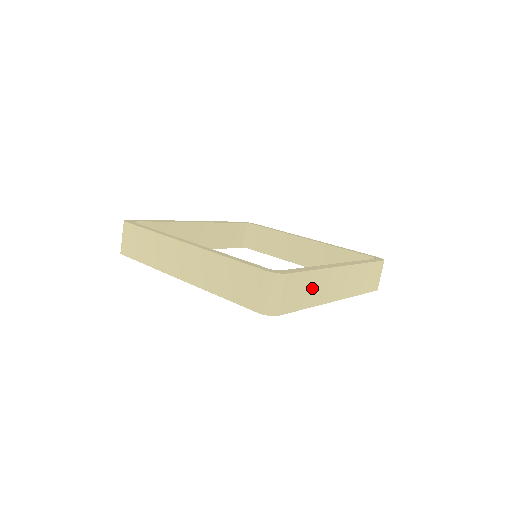
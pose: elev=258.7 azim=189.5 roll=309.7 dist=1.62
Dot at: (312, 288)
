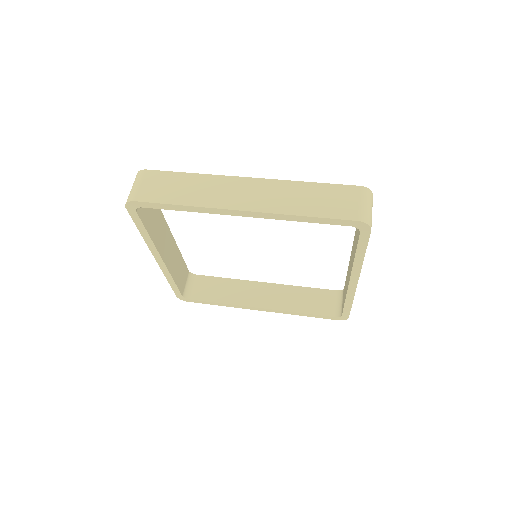
Dot at: (189, 188)
